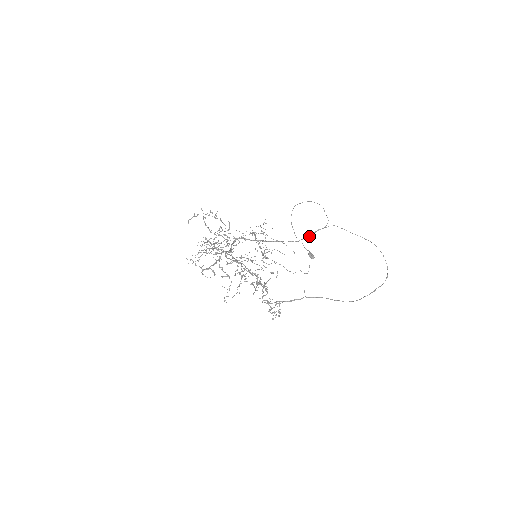
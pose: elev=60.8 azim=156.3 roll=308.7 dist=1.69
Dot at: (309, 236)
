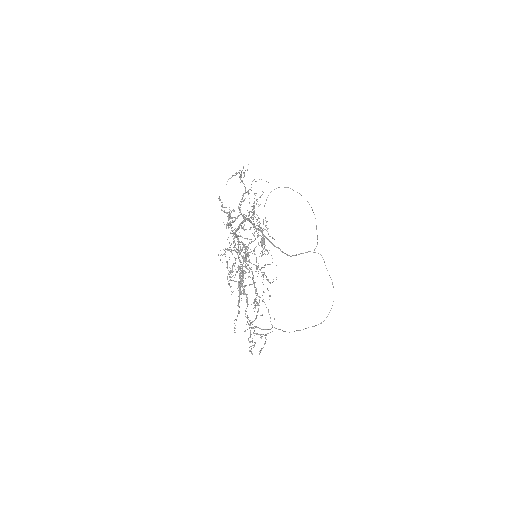
Dot at: occluded
